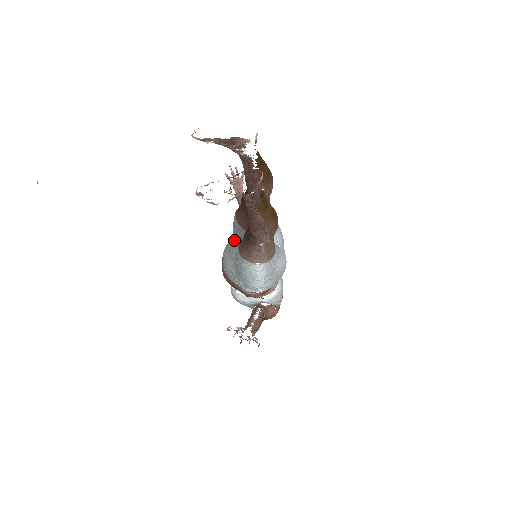
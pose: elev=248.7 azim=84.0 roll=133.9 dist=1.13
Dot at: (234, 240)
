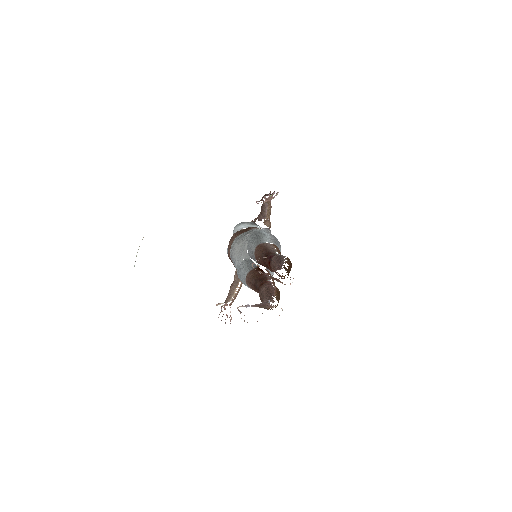
Dot at: (246, 246)
